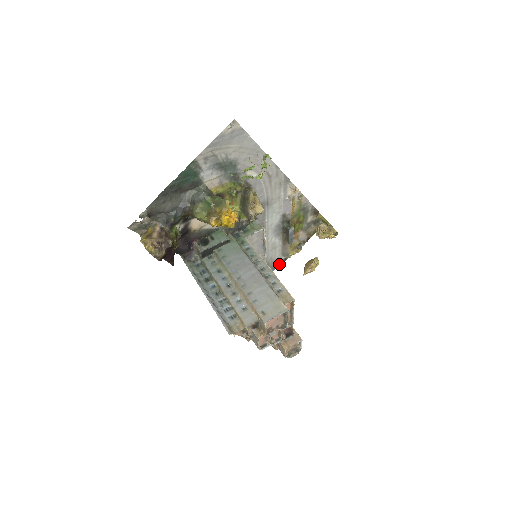
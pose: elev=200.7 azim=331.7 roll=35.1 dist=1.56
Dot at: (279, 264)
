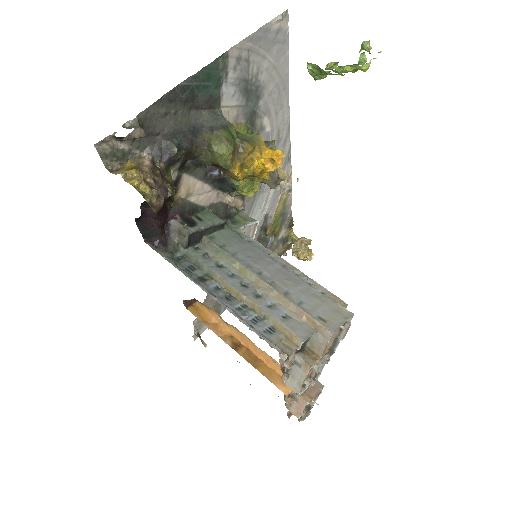
Dot at: occluded
